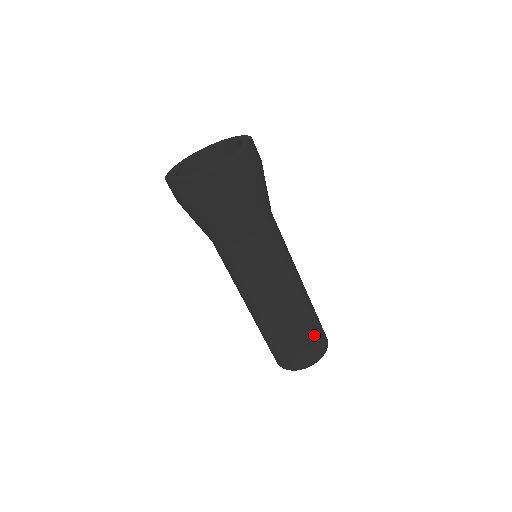
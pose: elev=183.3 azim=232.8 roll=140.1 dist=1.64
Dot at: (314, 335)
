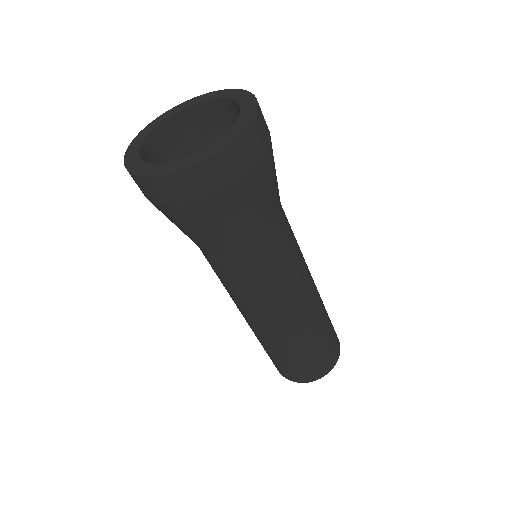
Dot at: (290, 365)
